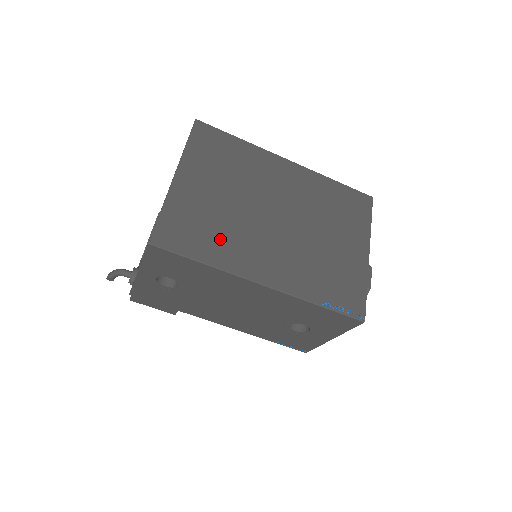
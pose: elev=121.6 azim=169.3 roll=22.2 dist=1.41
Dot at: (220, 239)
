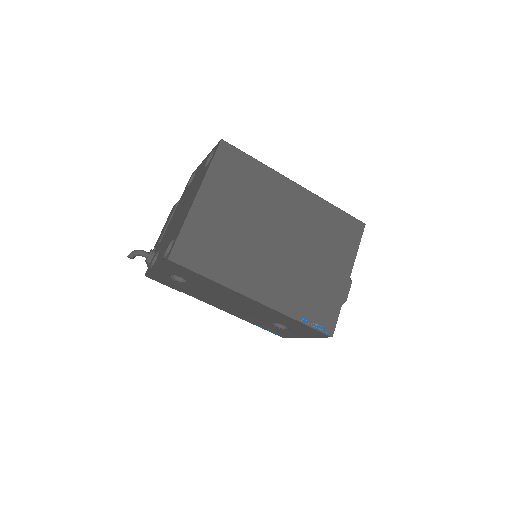
Dot at: (226, 258)
